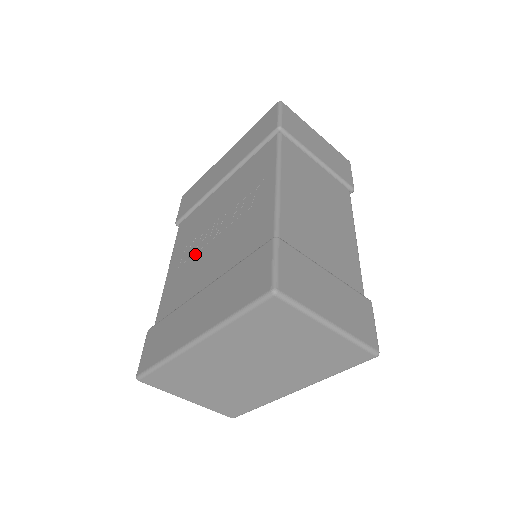
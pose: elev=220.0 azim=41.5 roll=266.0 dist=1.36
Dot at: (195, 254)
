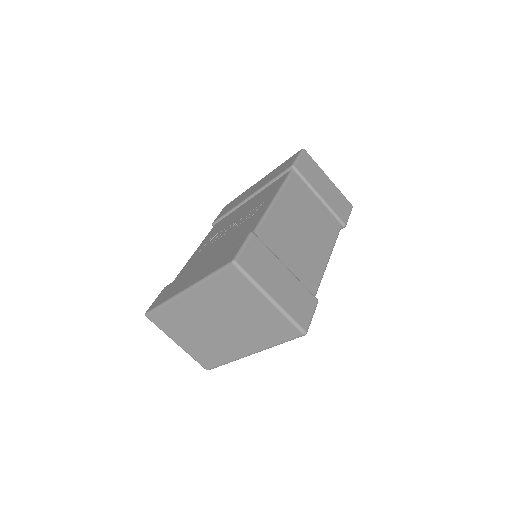
Dot at: (212, 243)
